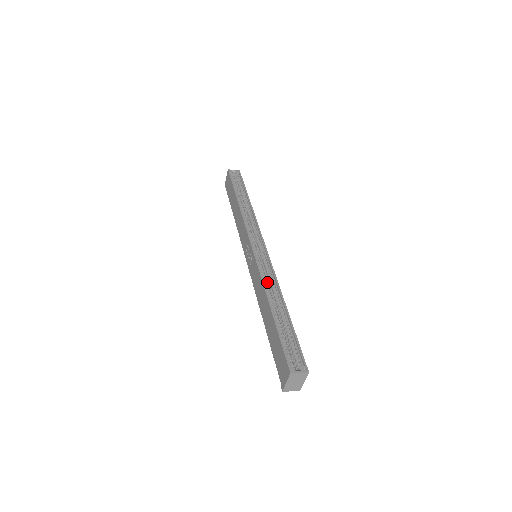
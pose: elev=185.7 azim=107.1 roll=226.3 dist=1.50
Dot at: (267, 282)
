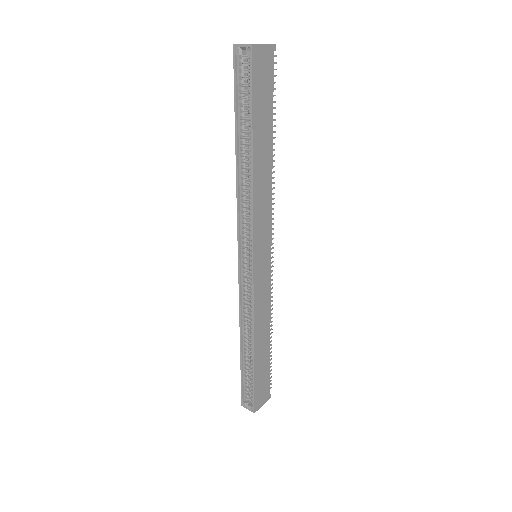
Dot at: occluded
